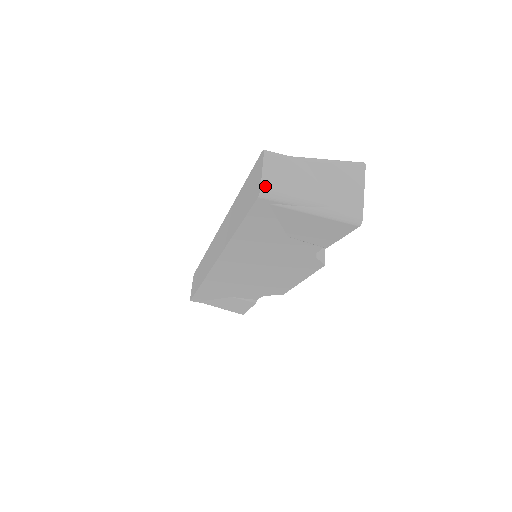
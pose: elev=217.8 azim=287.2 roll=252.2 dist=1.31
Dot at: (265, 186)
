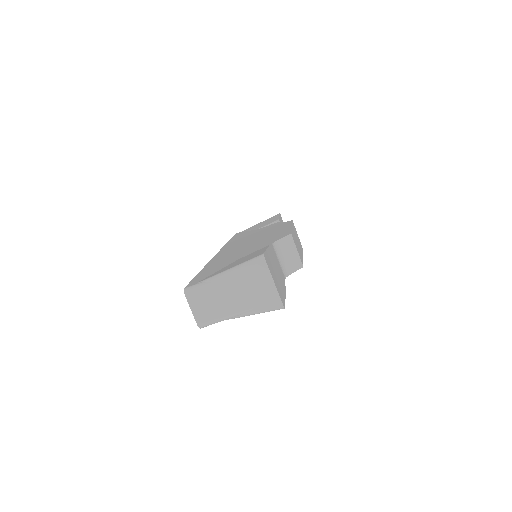
Dot at: (199, 321)
